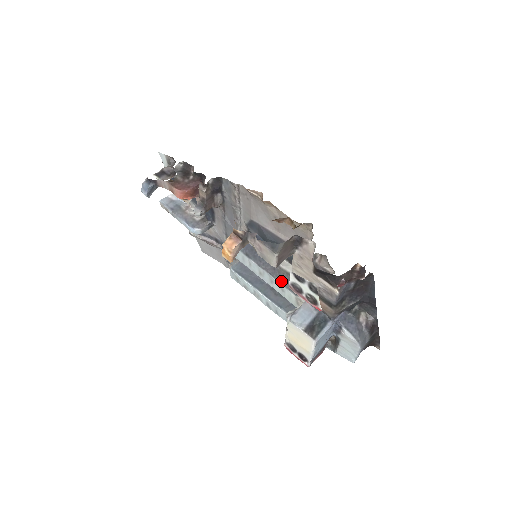
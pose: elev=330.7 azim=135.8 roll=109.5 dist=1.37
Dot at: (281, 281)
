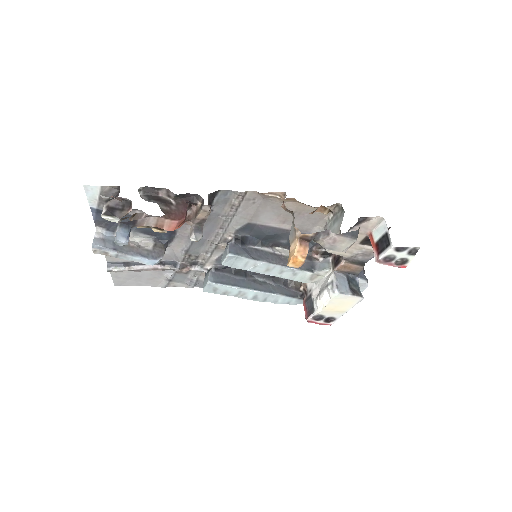
Dot at: occluded
